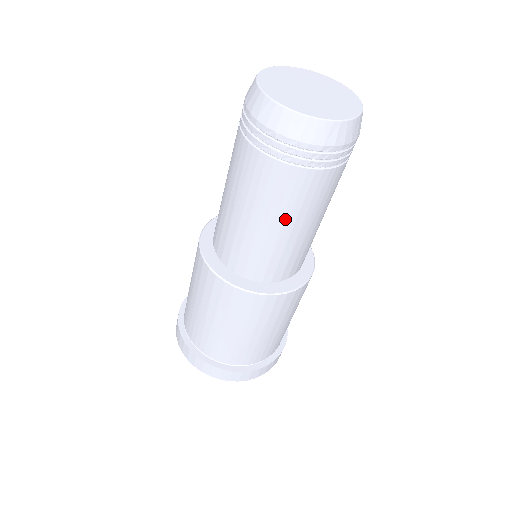
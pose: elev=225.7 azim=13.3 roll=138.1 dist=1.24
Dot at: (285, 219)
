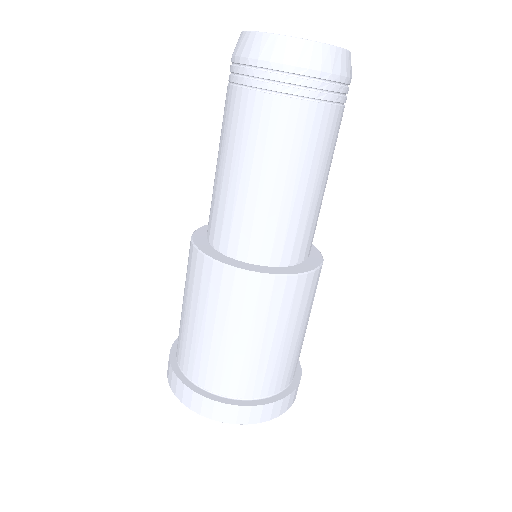
Dot at: (265, 166)
